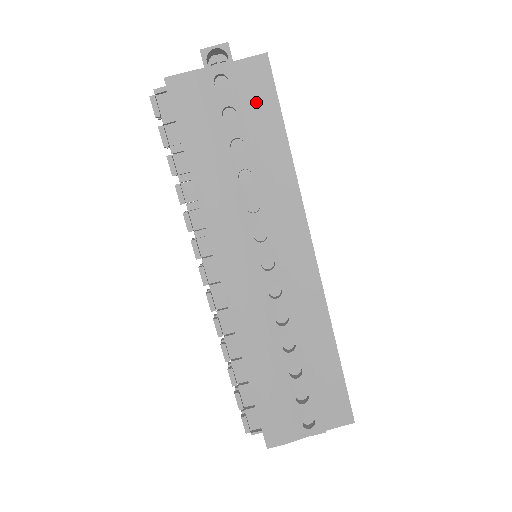
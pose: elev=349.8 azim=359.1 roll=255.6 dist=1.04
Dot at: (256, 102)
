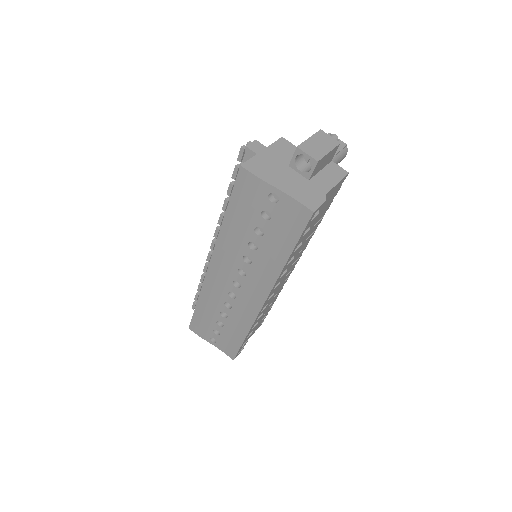
Dot at: (287, 225)
